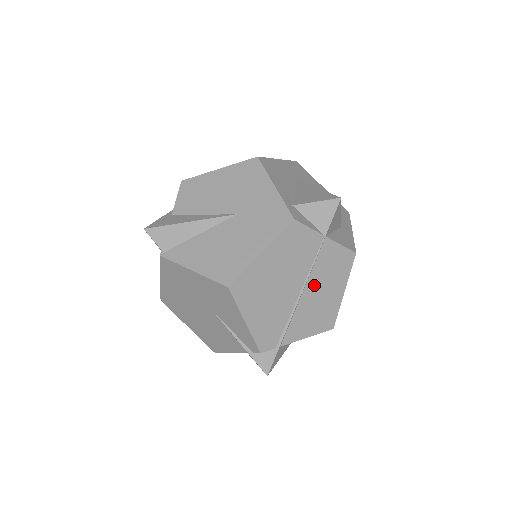
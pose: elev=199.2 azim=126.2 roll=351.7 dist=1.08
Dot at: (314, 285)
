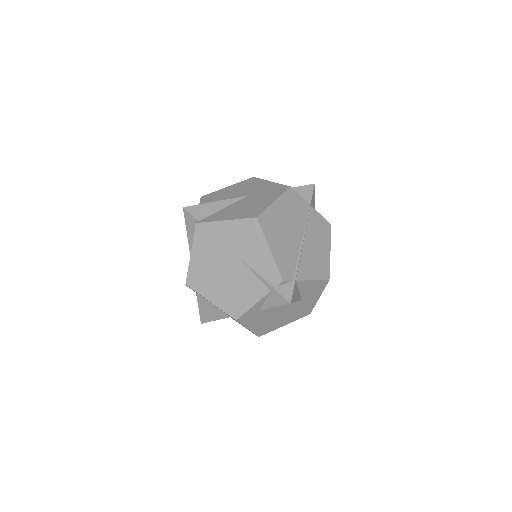
Dot at: (310, 238)
